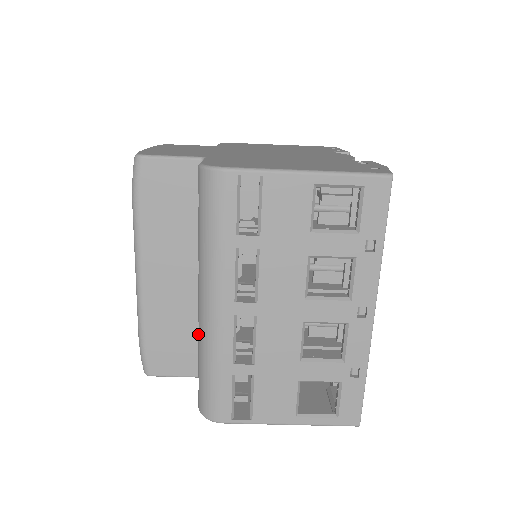
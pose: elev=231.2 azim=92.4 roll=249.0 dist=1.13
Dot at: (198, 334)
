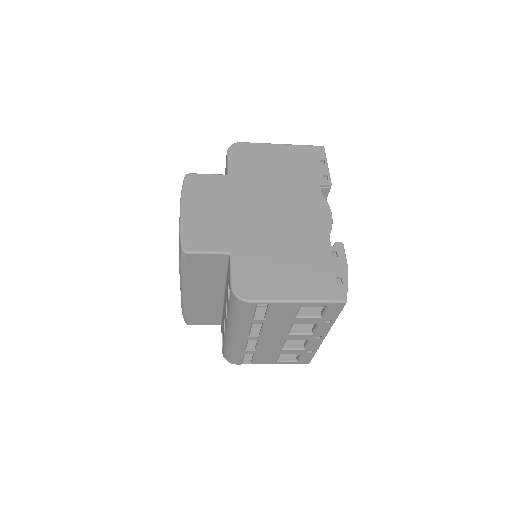
Dot at: (224, 335)
